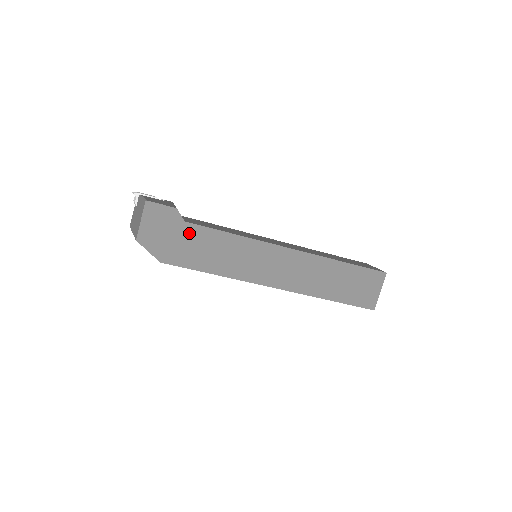
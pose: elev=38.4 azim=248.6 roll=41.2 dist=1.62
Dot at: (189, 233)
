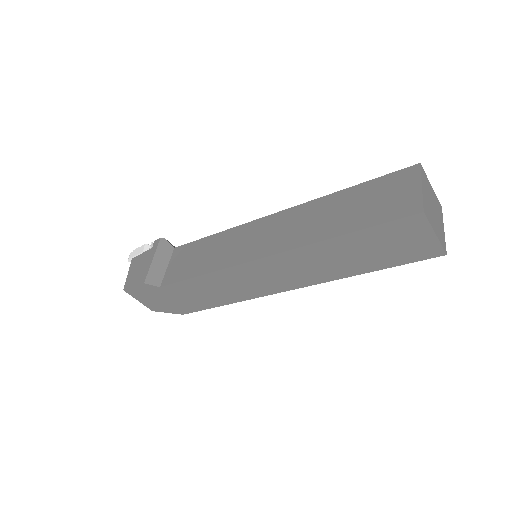
Dot at: (173, 291)
